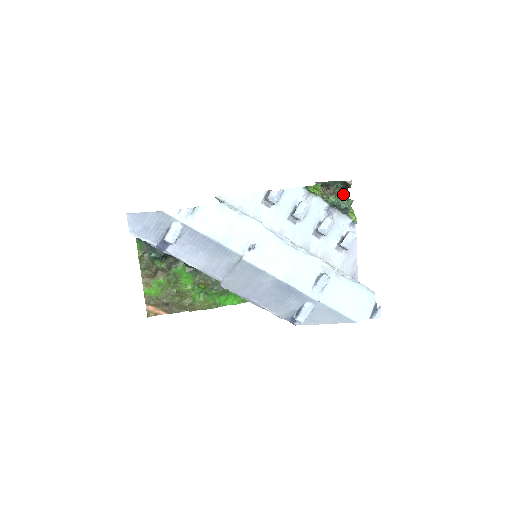
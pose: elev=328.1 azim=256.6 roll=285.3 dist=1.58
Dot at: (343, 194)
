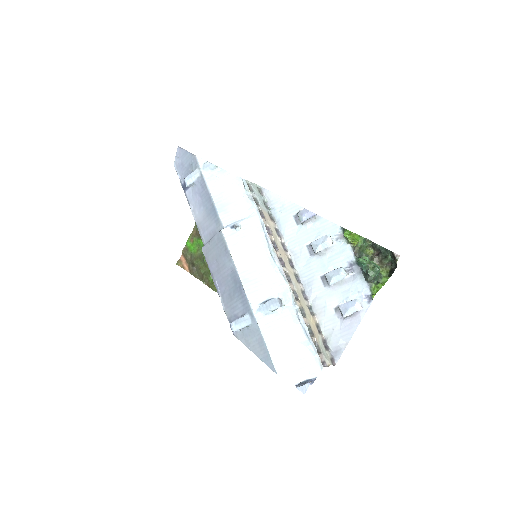
Dot at: (390, 270)
